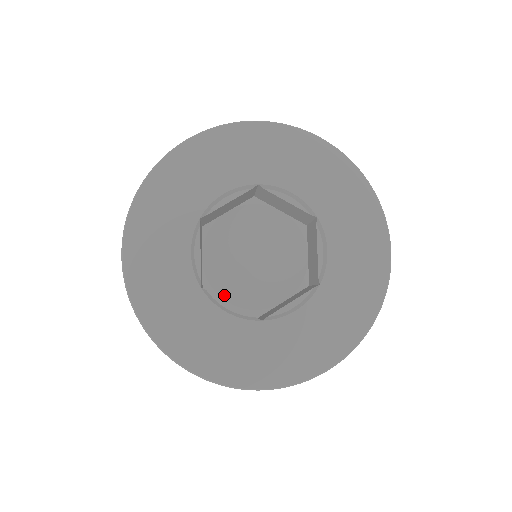
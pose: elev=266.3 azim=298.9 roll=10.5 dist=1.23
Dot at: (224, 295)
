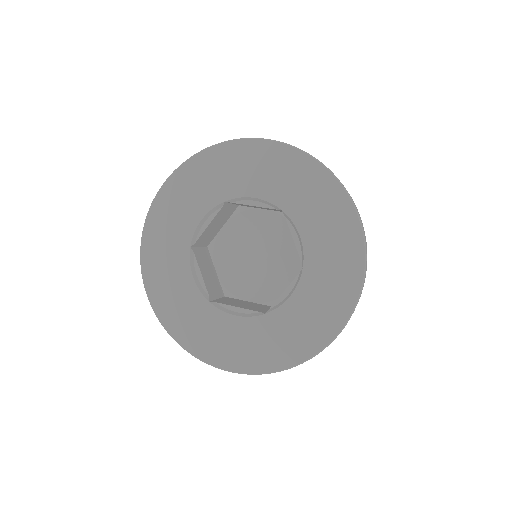
Dot at: (217, 263)
